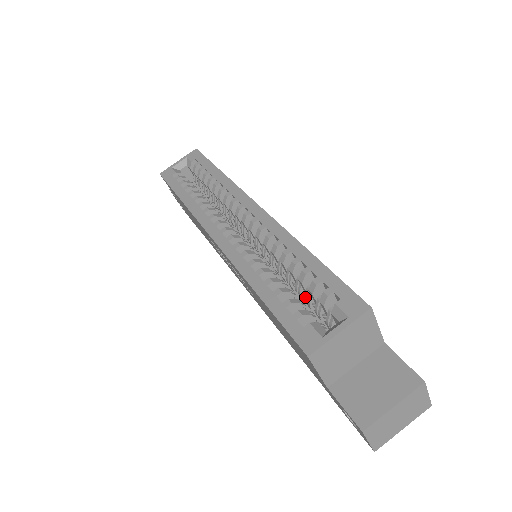
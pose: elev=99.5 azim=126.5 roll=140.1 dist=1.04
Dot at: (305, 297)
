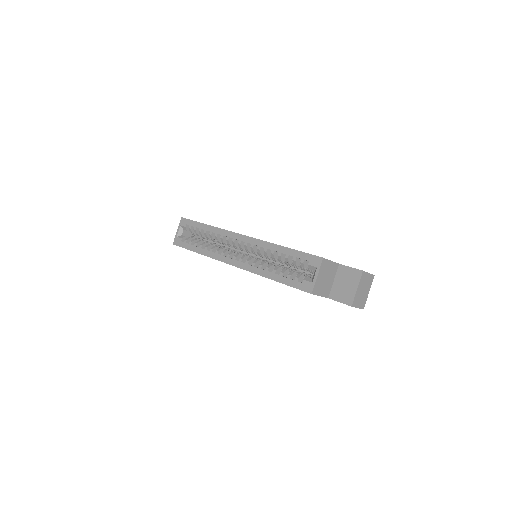
Dot at: (294, 267)
